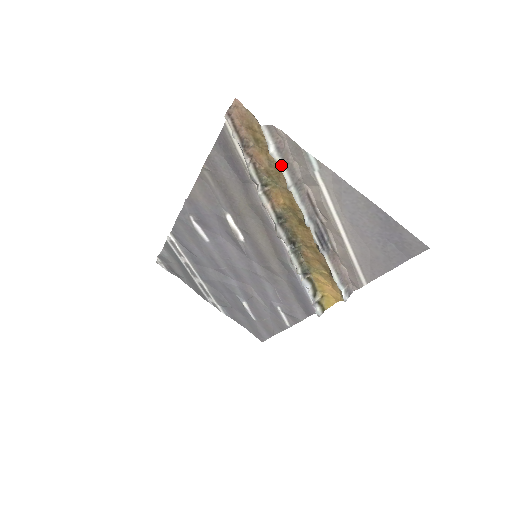
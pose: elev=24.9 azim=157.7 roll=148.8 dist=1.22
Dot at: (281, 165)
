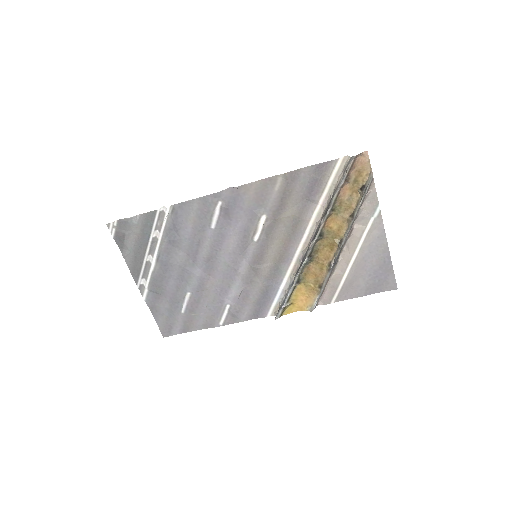
Dot at: (361, 203)
